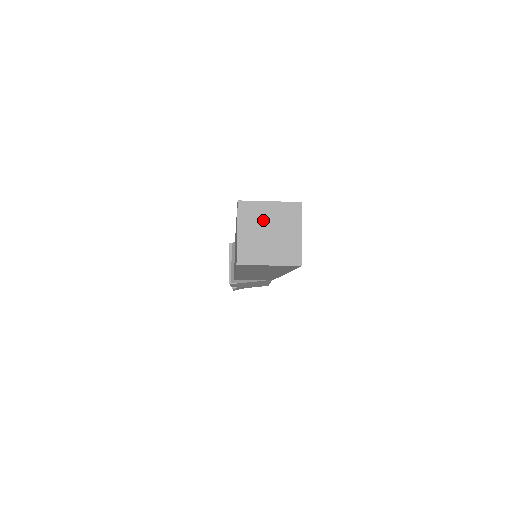
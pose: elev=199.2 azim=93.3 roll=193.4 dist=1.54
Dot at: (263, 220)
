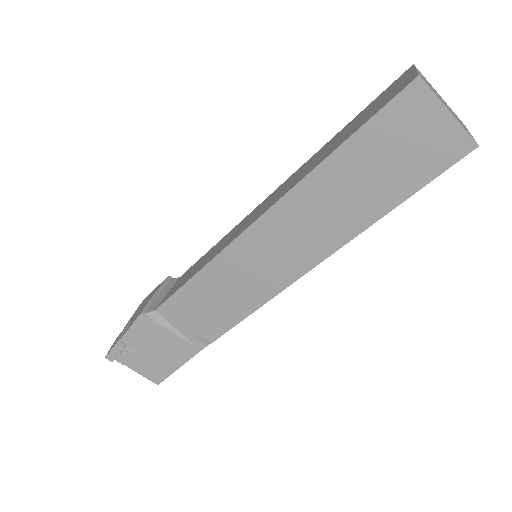
Dot at: (437, 93)
